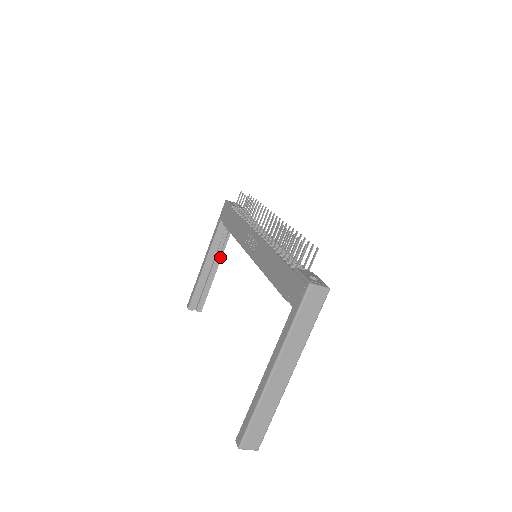
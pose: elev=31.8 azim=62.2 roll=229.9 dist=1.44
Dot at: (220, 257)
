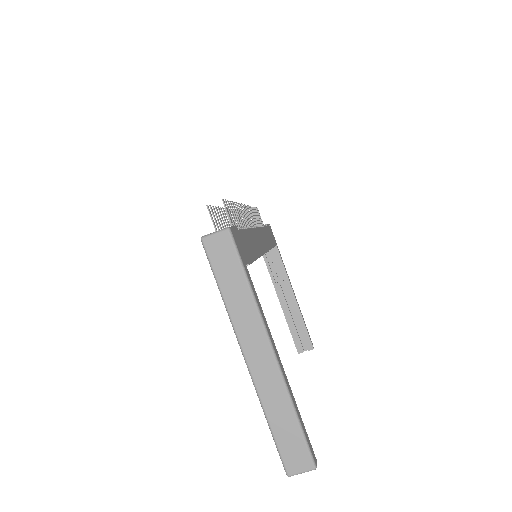
Dot at: (288, 284)
